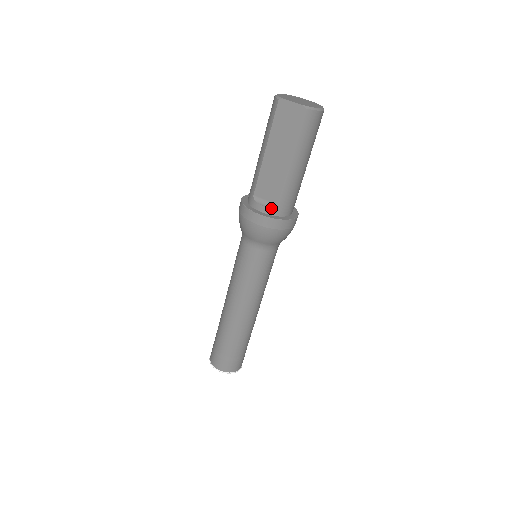
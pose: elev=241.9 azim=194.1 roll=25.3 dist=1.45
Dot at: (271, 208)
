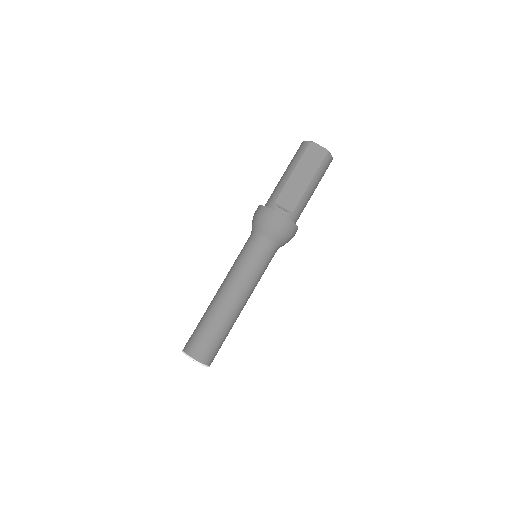
Dot at: (288, 213)
